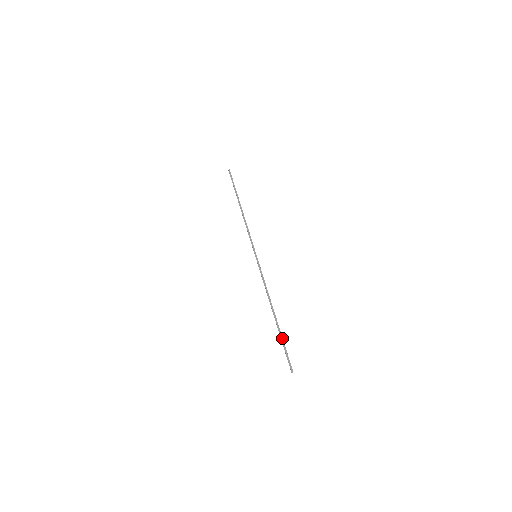
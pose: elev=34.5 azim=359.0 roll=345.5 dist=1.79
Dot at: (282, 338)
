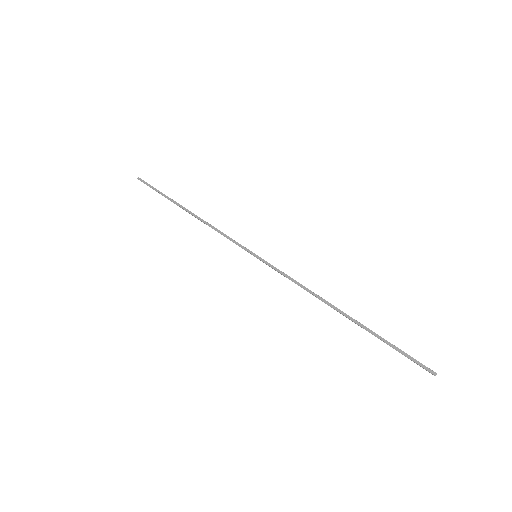
Dot at: (381, 338)
